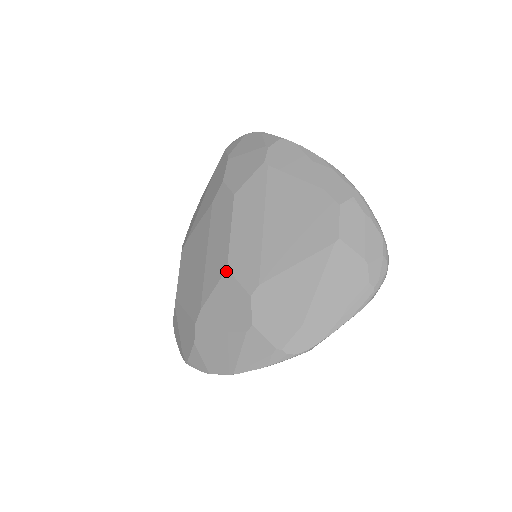
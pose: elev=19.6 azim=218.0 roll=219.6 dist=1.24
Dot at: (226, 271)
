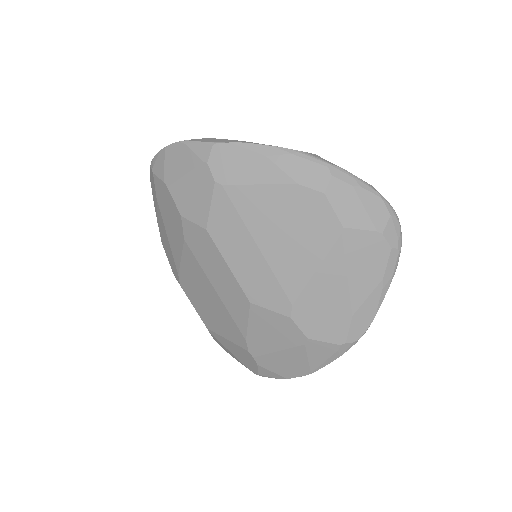
Dot at: (251, 305)
